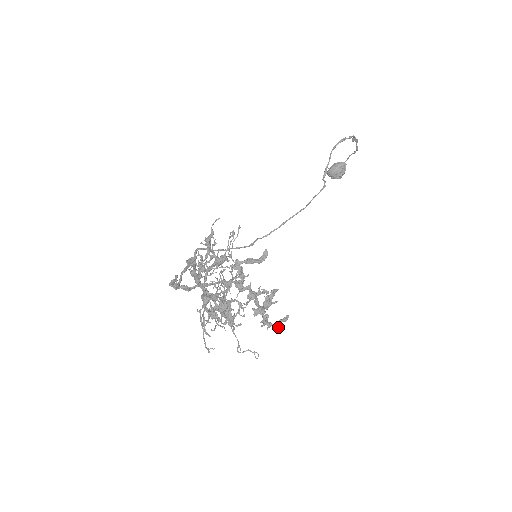
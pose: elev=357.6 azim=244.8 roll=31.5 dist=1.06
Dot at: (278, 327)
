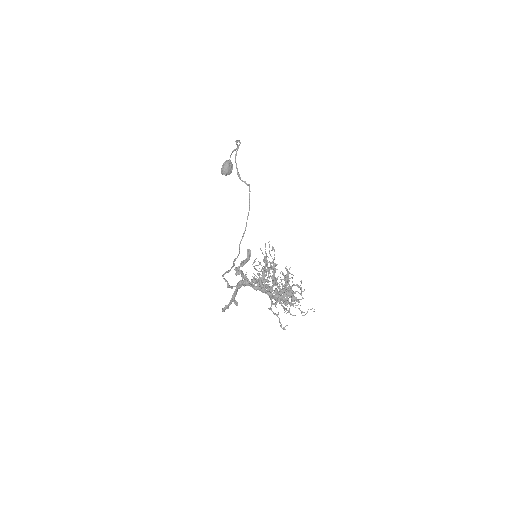
Dot at: occluded
